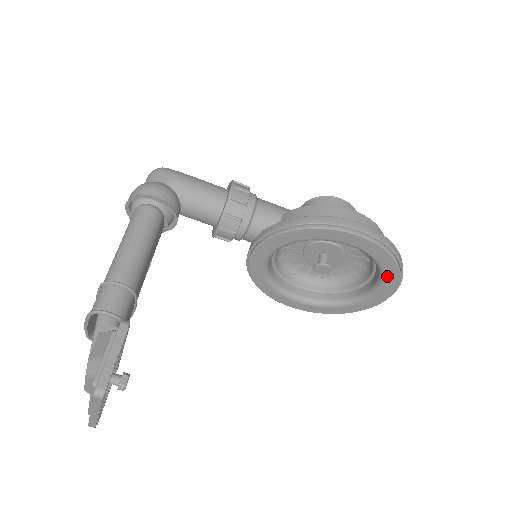
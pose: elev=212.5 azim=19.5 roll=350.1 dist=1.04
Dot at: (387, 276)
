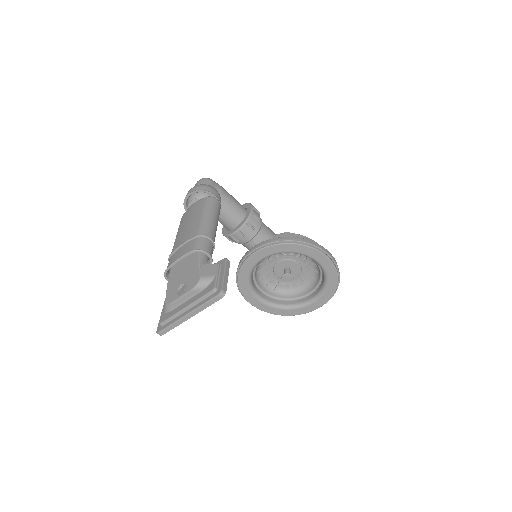
Dot at: (327, 290)
